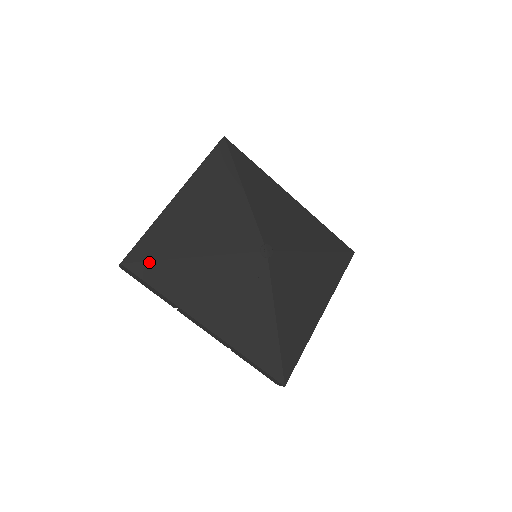
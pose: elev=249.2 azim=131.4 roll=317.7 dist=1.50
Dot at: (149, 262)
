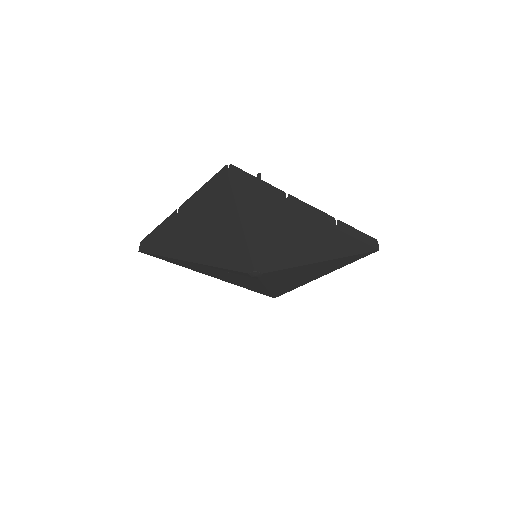
Dot at: (159, 256)
